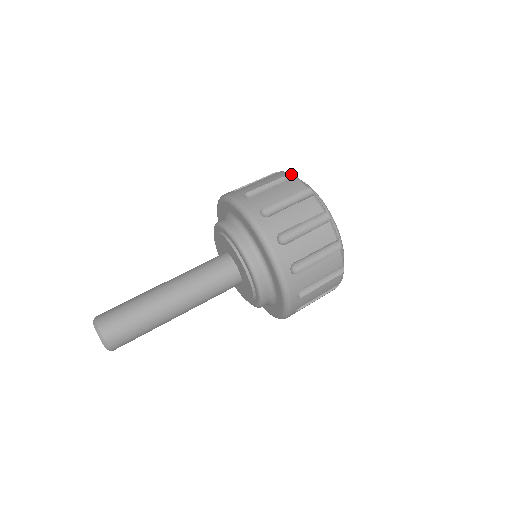
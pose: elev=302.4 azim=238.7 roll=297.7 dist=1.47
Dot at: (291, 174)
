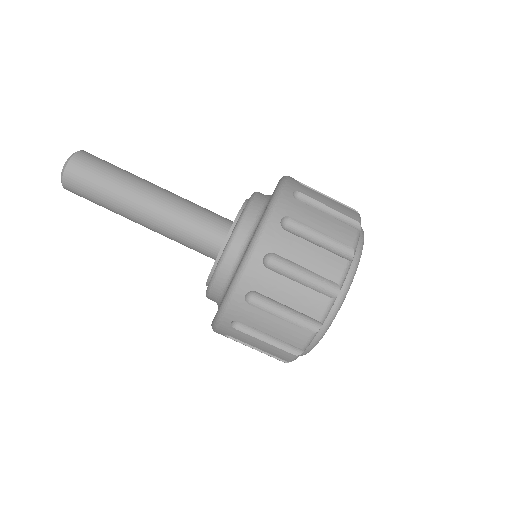
Dot at: occluded
